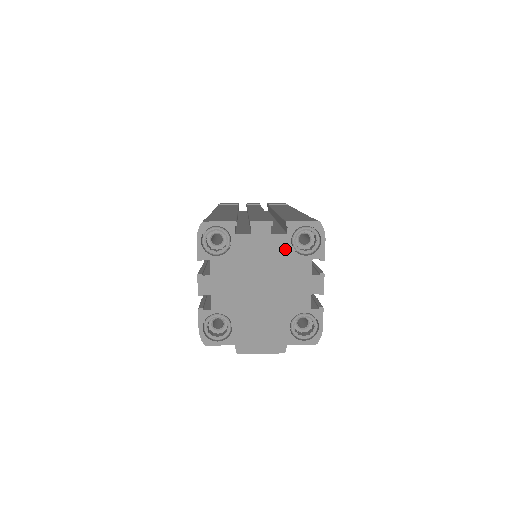
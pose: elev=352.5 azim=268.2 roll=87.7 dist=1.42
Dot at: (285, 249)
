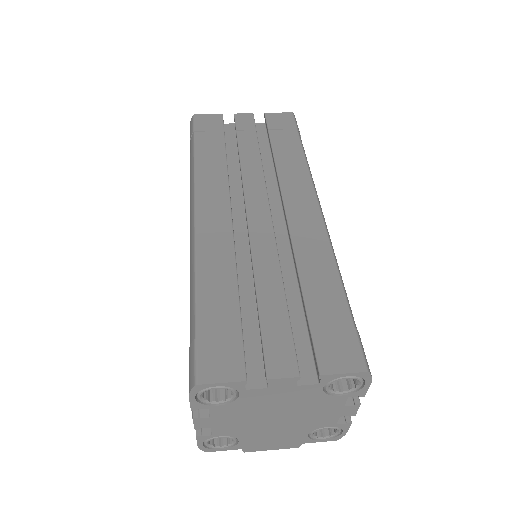
Dot at: (313, 394)
